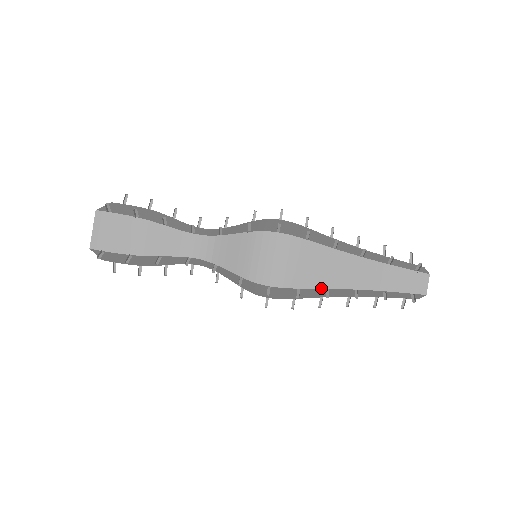
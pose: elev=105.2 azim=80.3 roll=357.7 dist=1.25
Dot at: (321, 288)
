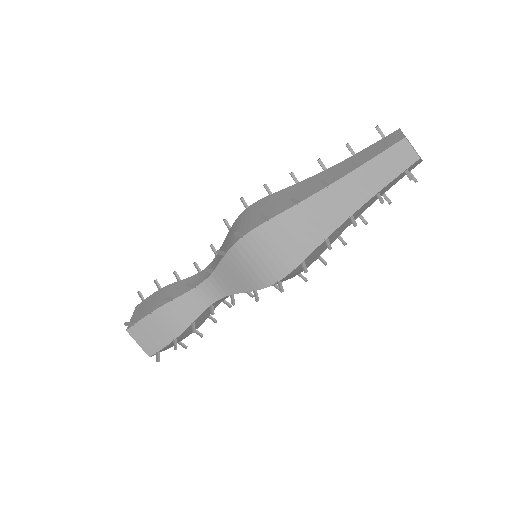
Dot at: (320, 244)
